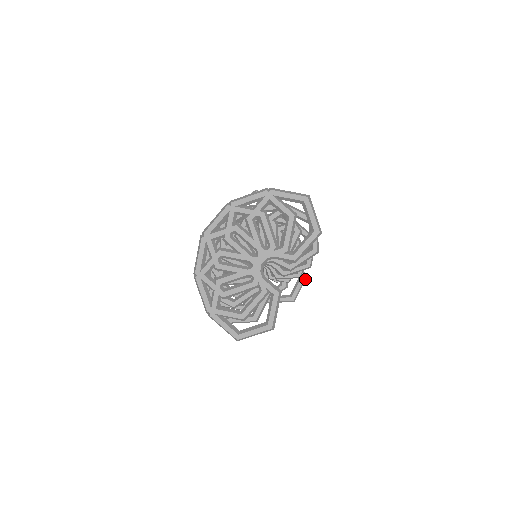
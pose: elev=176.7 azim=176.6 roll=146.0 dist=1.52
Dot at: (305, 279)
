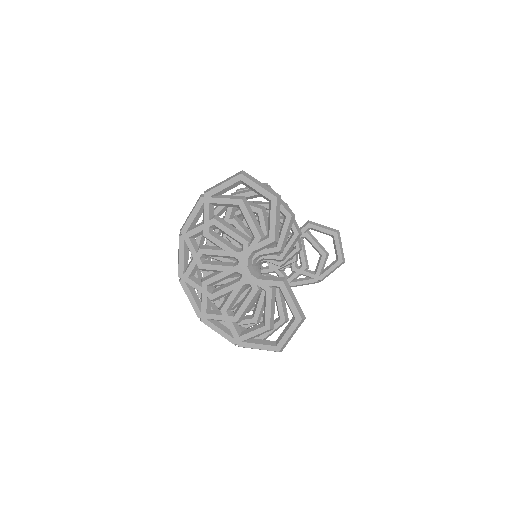
Dot at: (339, 235)
